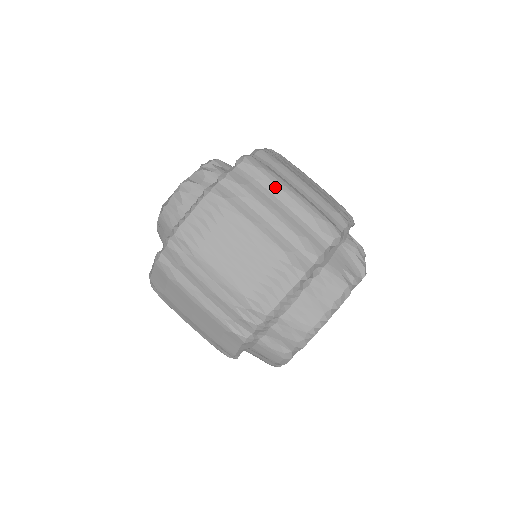
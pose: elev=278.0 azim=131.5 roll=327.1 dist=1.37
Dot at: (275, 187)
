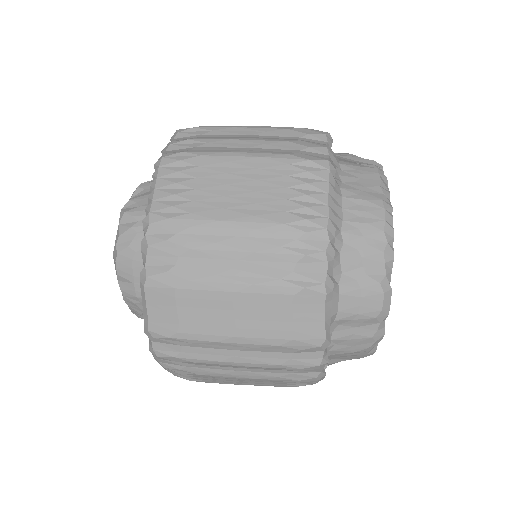
Dot at: (229, 129)
